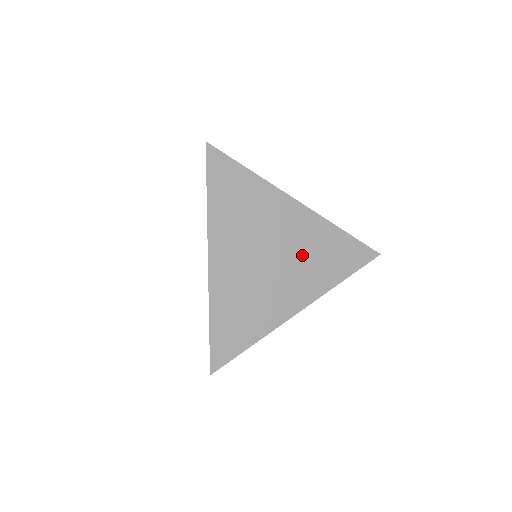
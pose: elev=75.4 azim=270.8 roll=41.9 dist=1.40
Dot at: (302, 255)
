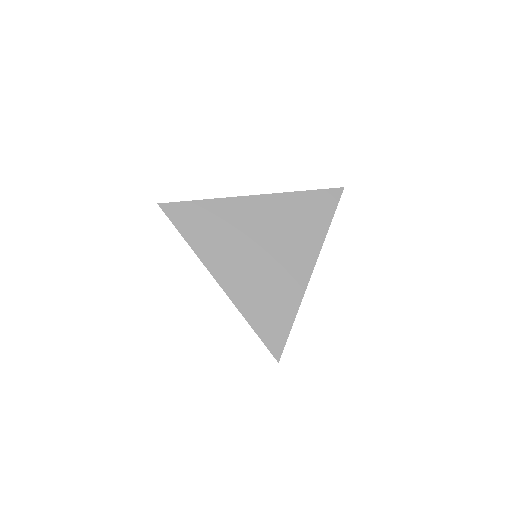
Dot at: (284, 231)
